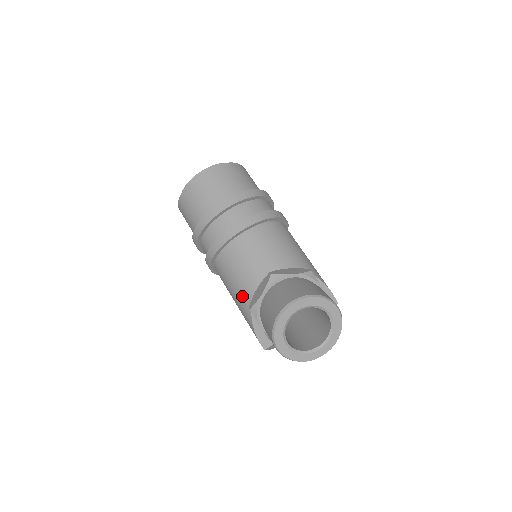
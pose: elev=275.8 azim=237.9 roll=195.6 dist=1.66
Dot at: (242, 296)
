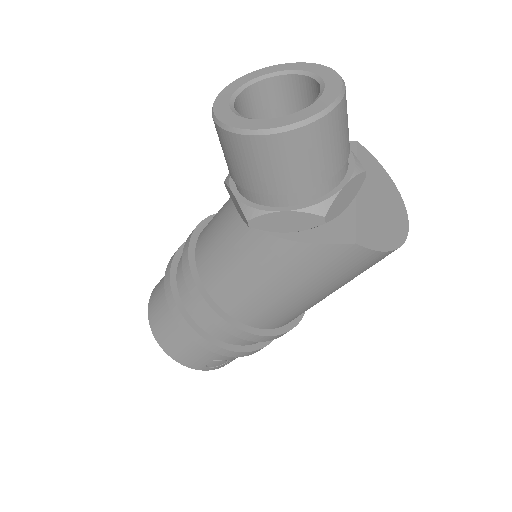
Dot at: (248, 250)
